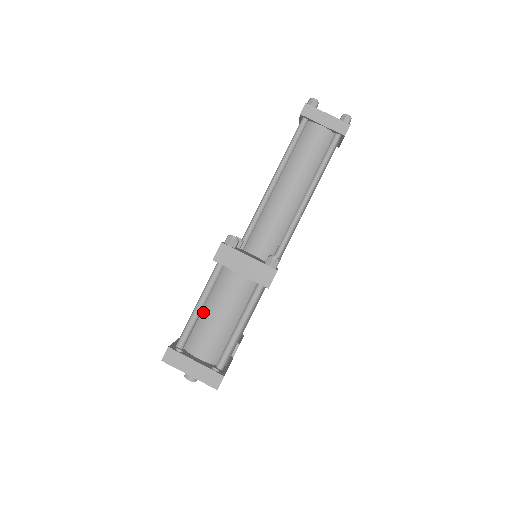
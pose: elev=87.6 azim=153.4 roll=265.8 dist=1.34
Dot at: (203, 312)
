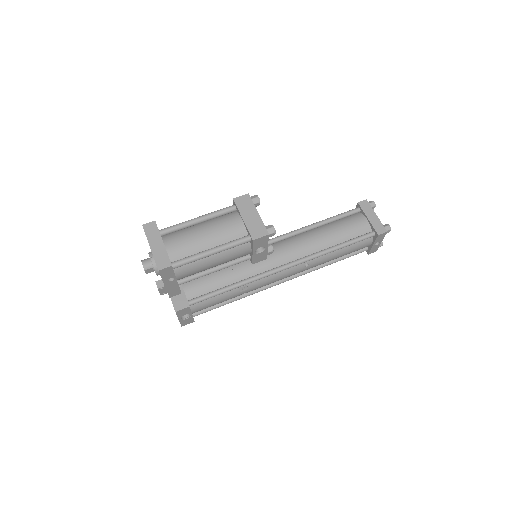
Dot at: (196, 225)
